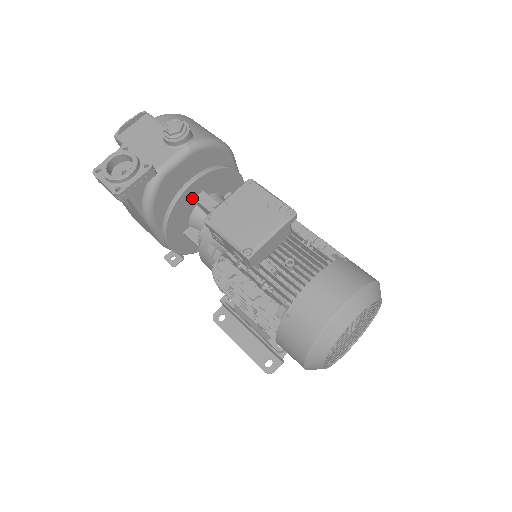
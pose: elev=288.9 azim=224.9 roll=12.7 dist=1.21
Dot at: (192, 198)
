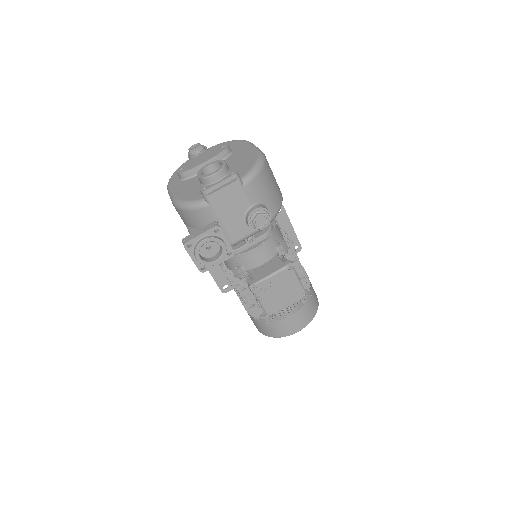
Dot at: occluded
